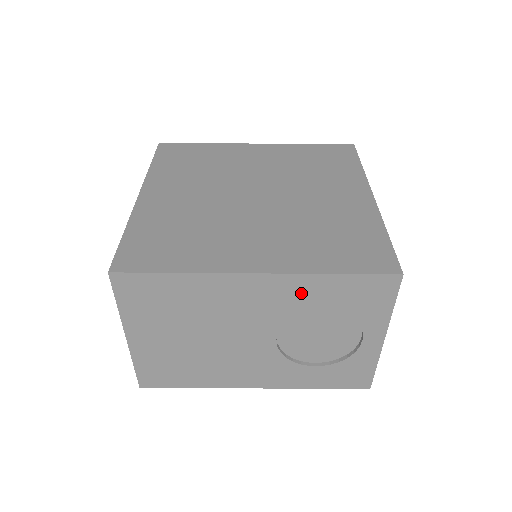
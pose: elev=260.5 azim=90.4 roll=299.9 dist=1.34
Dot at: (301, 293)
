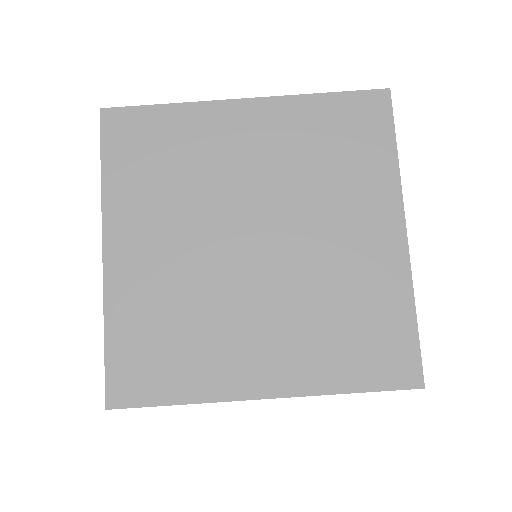
Dot at: occluded
